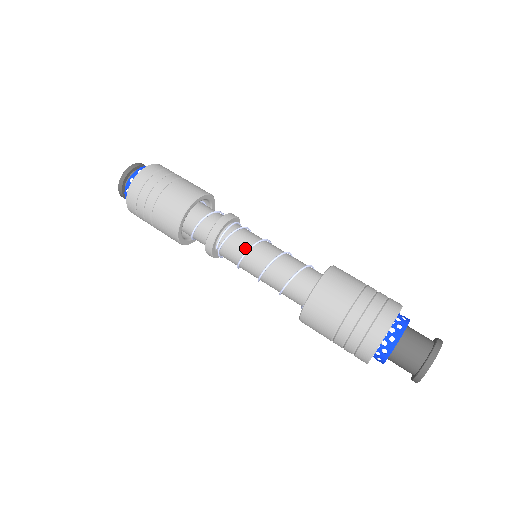
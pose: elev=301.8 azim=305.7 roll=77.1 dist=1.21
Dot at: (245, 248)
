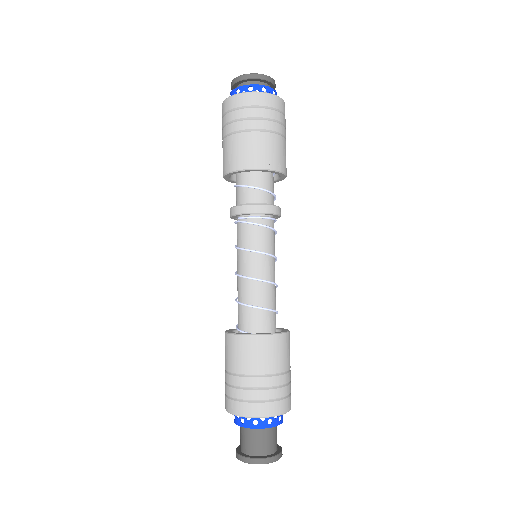
Dot at: (255, 246)
